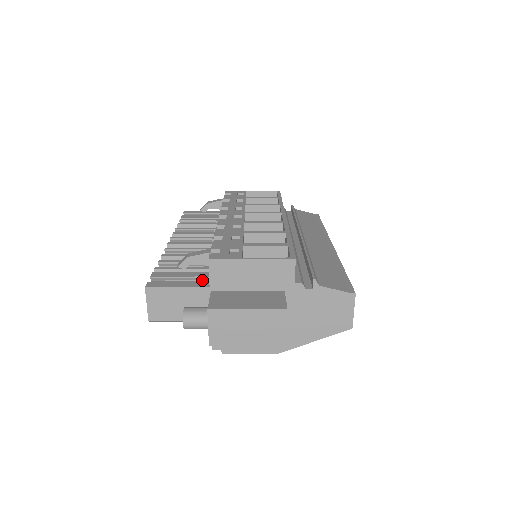
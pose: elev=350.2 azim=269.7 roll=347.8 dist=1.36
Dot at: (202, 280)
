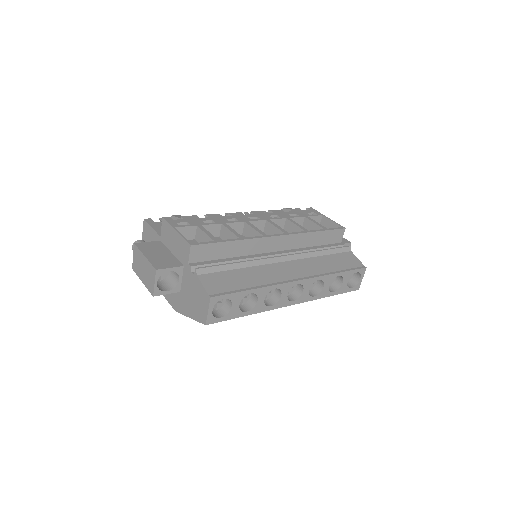
Dot at: occluded
